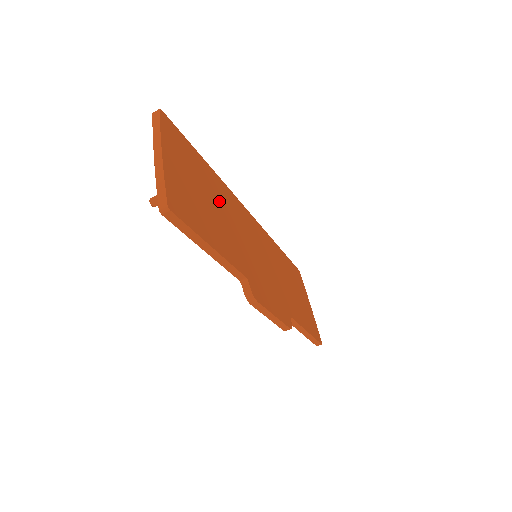
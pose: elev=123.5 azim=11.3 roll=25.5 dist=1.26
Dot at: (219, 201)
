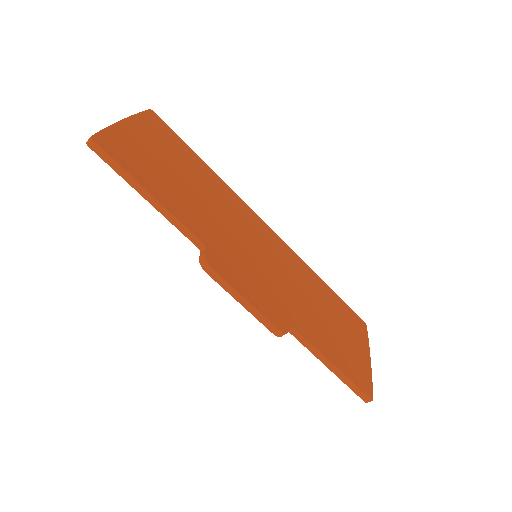
Dot at: (204, 188)
